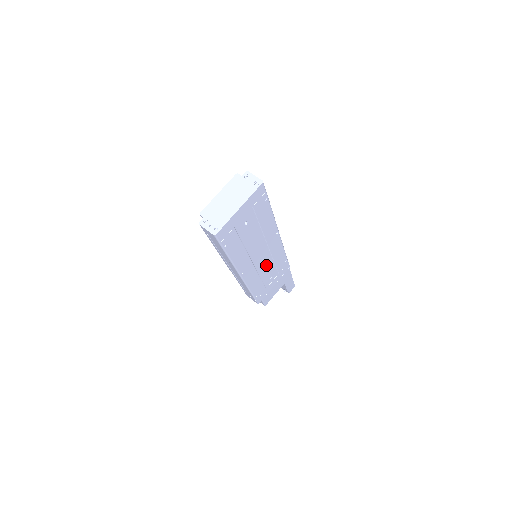
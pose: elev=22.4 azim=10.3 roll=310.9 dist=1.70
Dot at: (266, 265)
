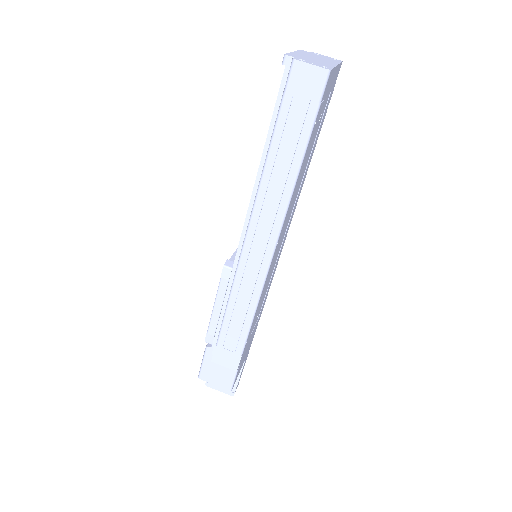
Dot at: (271, 272)
